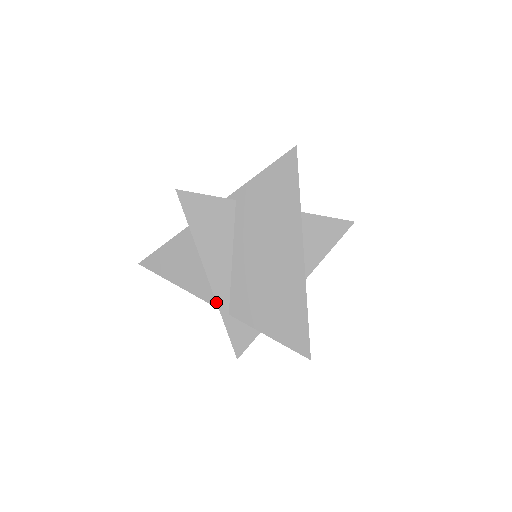
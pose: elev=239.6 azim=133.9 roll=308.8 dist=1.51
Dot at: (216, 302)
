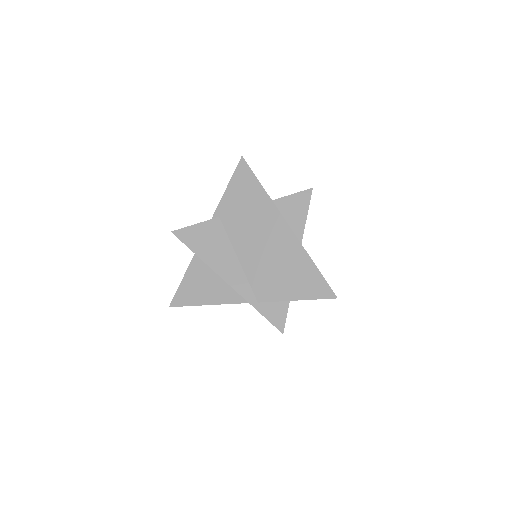
Dot at: (243, 298)
